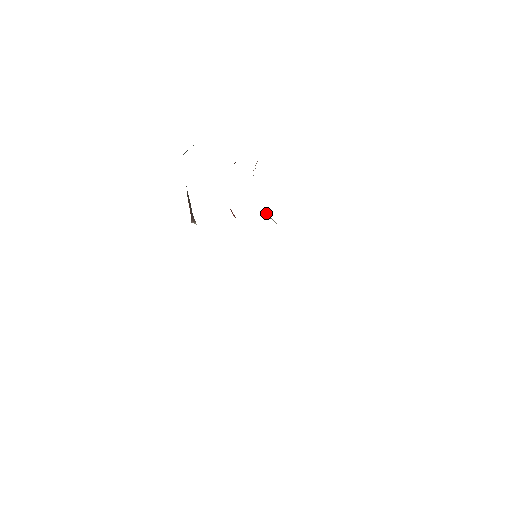
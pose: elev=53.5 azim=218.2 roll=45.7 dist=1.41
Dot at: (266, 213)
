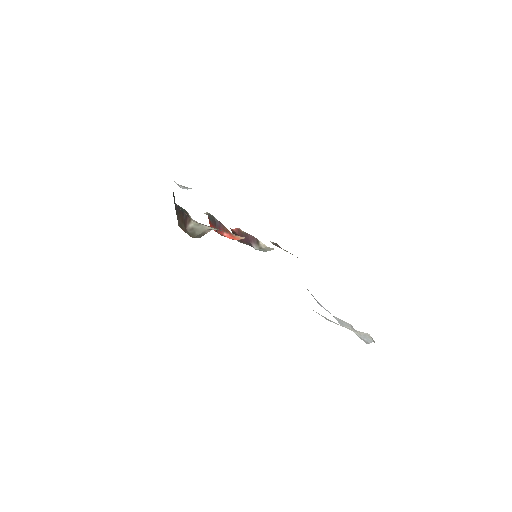
Dot at: (253, 241)
